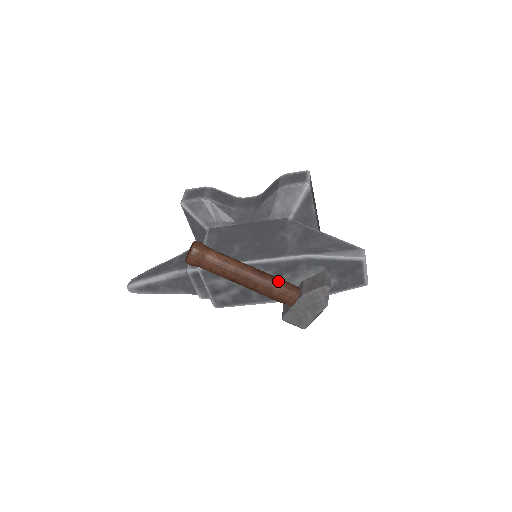
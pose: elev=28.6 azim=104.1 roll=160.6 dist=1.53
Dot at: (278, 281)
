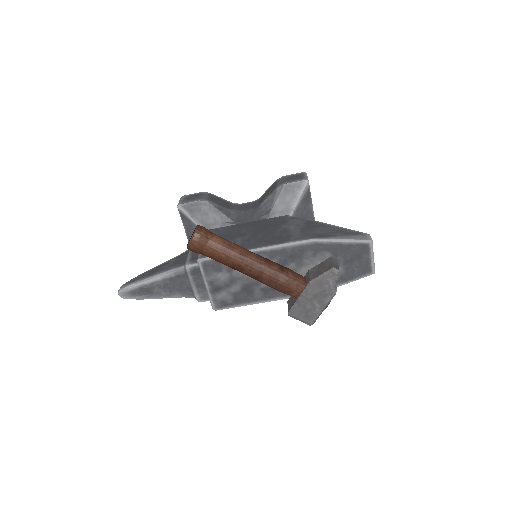
Dot at: (284, 268)
